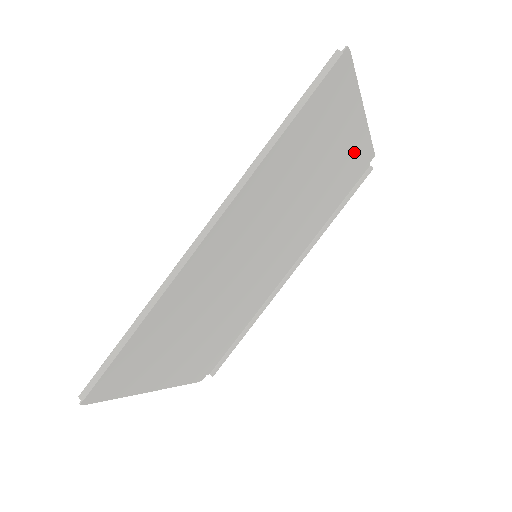
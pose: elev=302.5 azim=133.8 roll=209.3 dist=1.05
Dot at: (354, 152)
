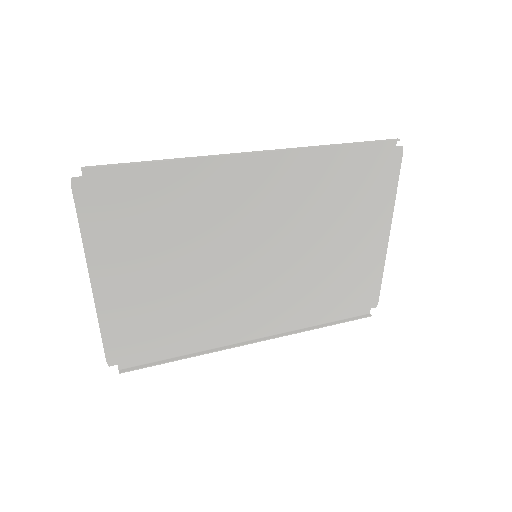
Dot at: (367, 268)
